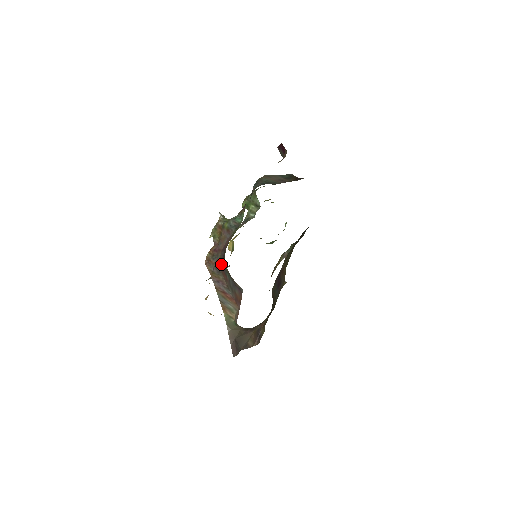
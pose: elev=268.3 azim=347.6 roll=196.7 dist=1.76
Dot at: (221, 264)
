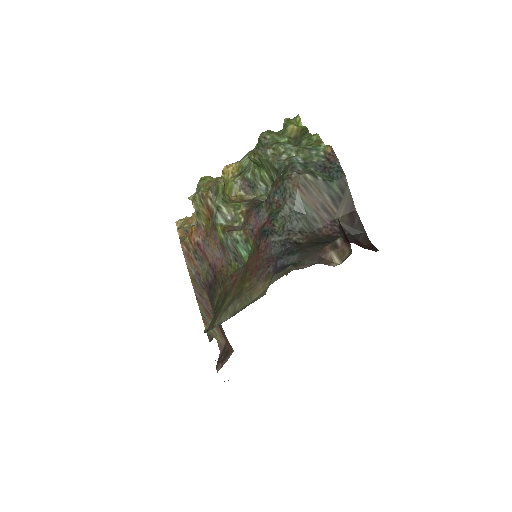
Dot at: (207, 286)
